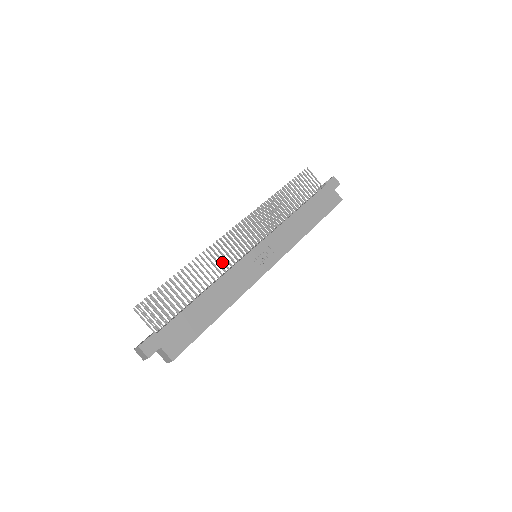
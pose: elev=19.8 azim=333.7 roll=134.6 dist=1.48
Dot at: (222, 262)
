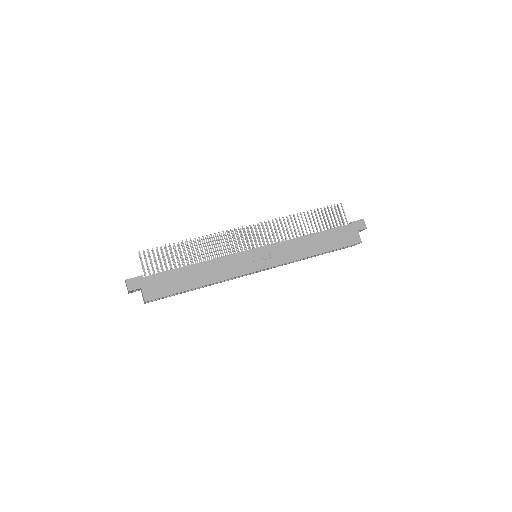
Dot at: (223, 248)
